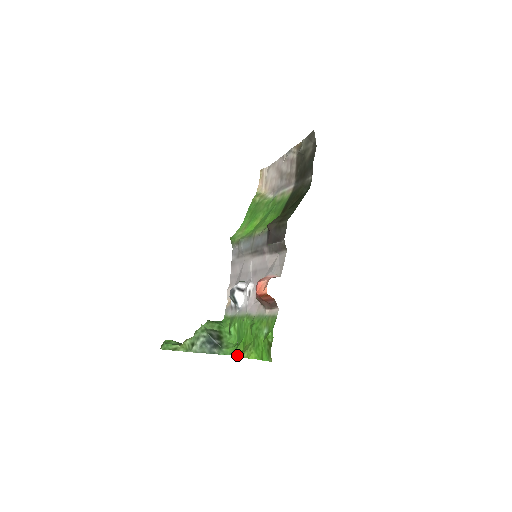
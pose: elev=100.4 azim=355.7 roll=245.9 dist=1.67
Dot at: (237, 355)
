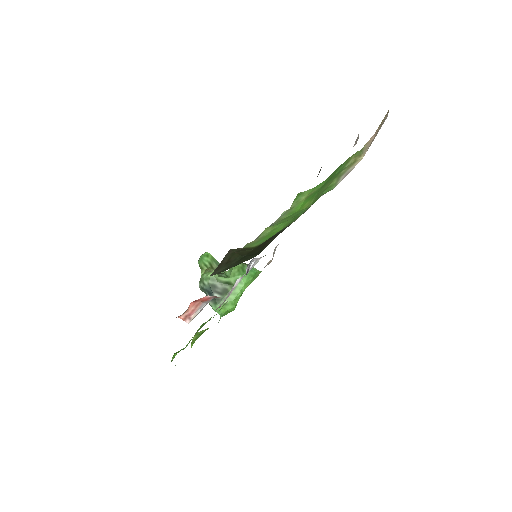
Dot at: occluded
